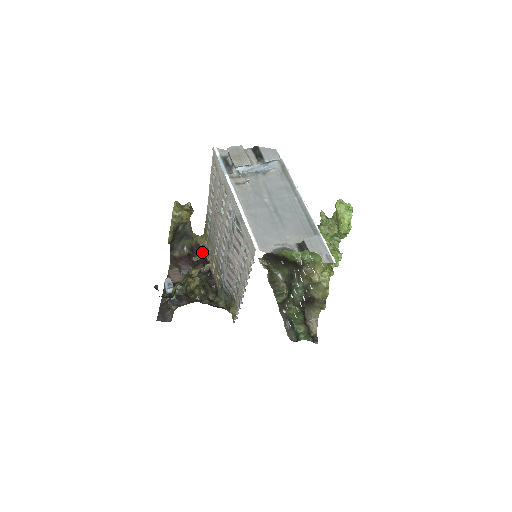
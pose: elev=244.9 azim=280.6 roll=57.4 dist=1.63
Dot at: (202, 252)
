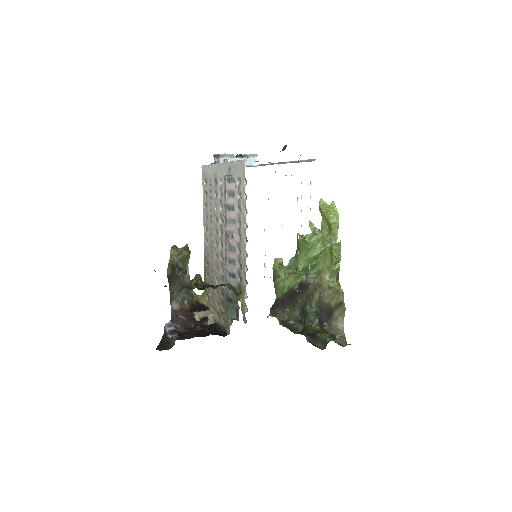
Dot at: (204, 309)
